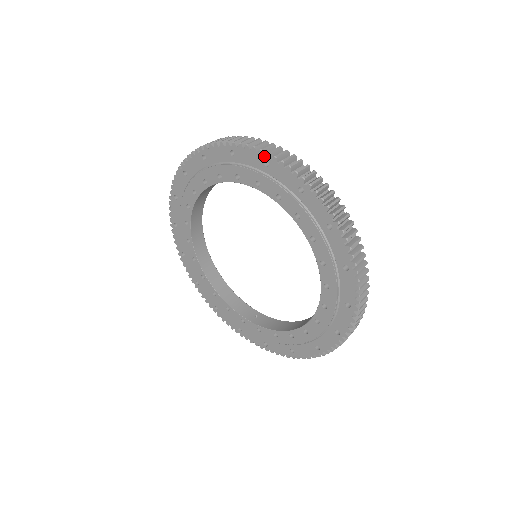
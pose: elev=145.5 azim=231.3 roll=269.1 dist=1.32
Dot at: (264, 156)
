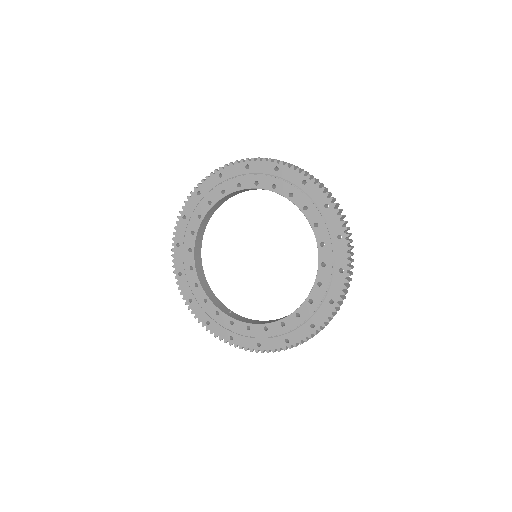
Dot at: (305, 176)
